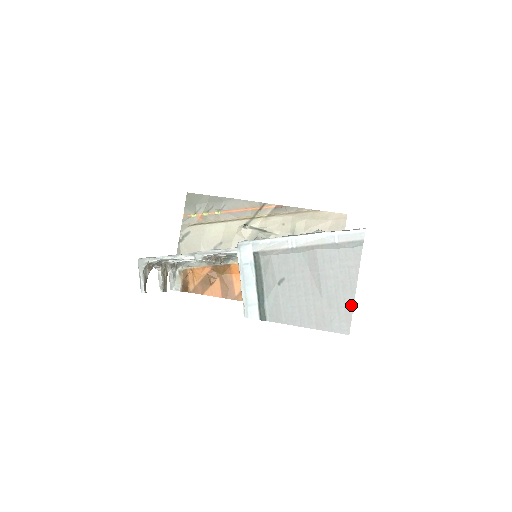
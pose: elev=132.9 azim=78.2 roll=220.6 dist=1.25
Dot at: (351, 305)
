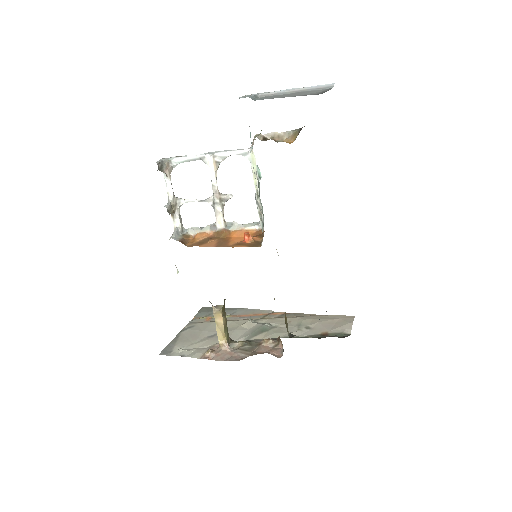
Dot at: occluded
